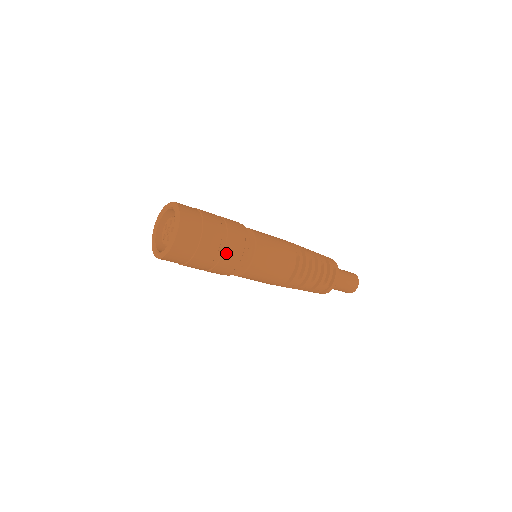
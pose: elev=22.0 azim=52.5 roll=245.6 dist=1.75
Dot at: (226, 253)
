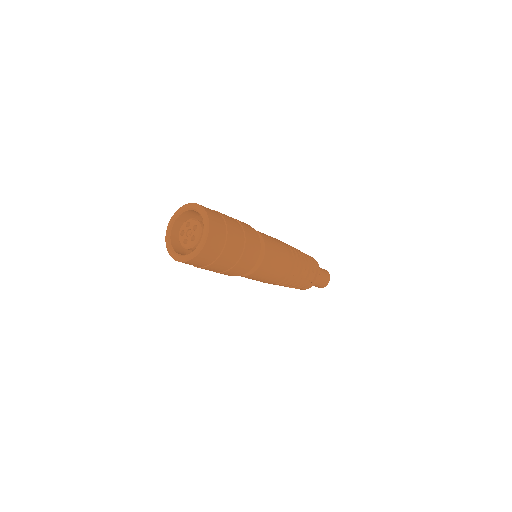
Dot at: (247, 241)
